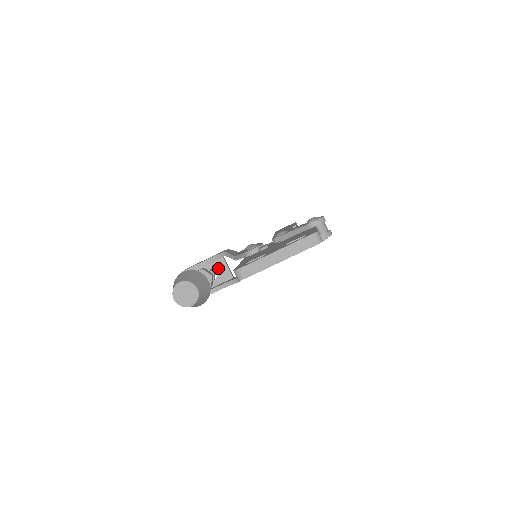
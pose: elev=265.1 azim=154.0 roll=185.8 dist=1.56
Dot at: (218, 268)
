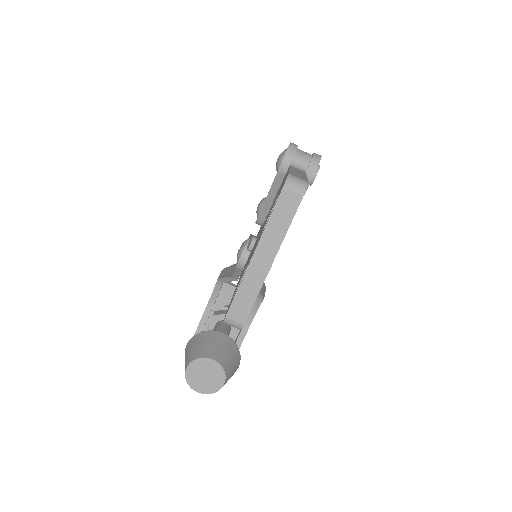
Dot at: (230, 299)
